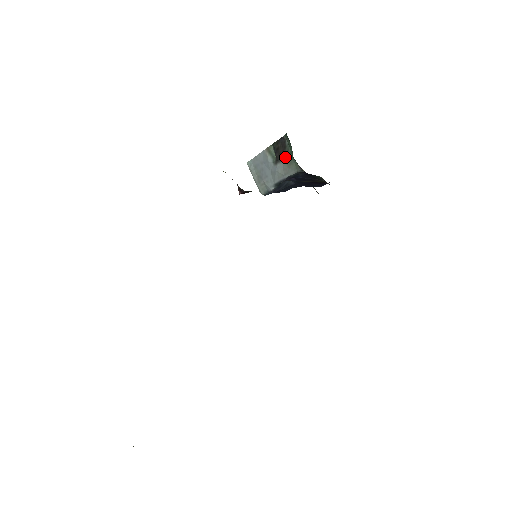
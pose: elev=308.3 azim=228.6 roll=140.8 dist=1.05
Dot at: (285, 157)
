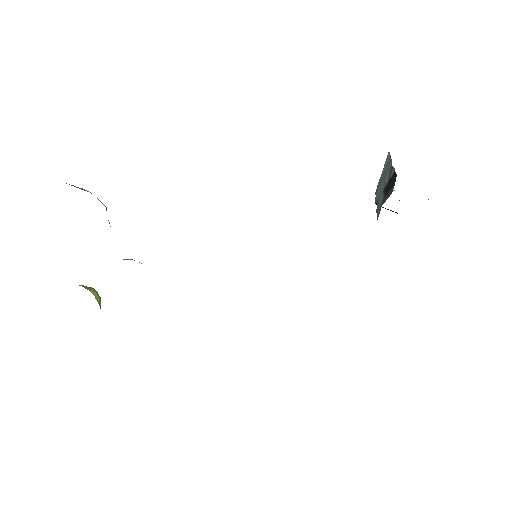
Dot at: (385, 196)
